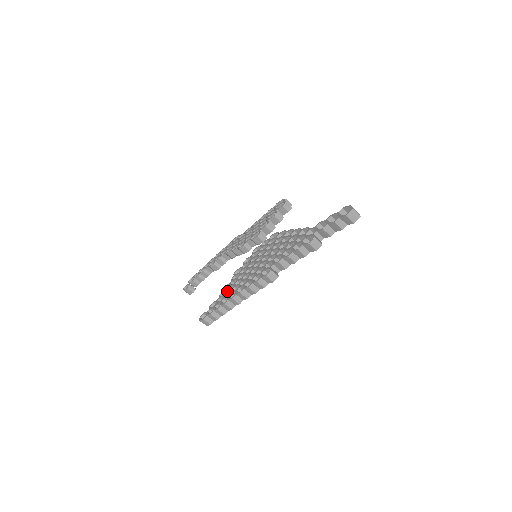
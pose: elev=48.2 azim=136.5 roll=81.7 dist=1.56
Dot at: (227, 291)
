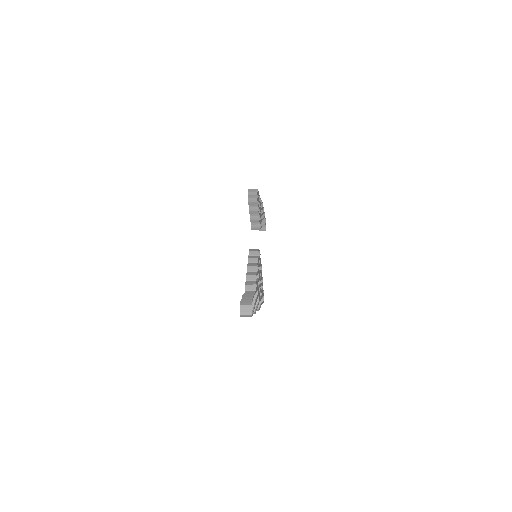
Dot at: occluded
